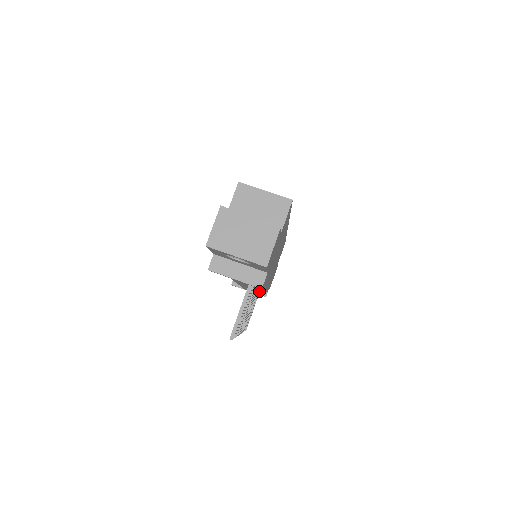
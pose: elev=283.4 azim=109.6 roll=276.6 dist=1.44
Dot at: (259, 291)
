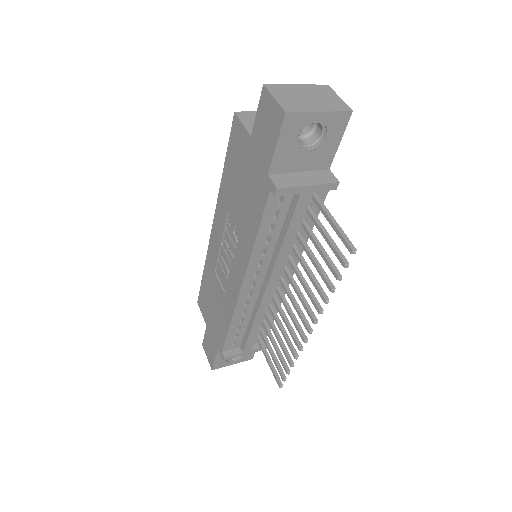
Dot at: (260, 338)
